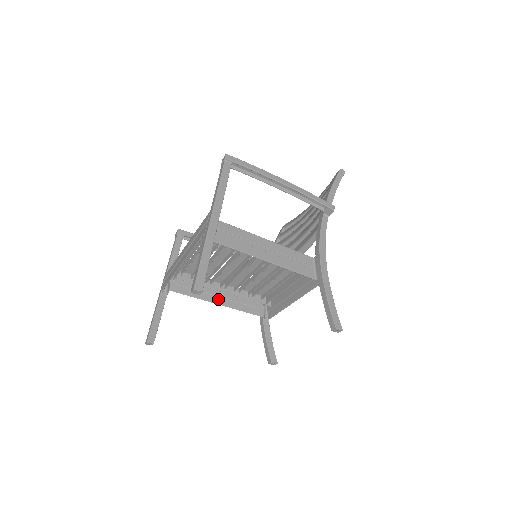
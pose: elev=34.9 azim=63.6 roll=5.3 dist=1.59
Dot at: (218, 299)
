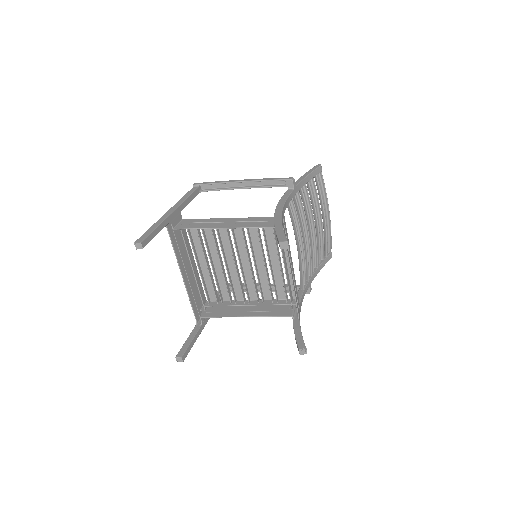
Dot at: (244, 313)
